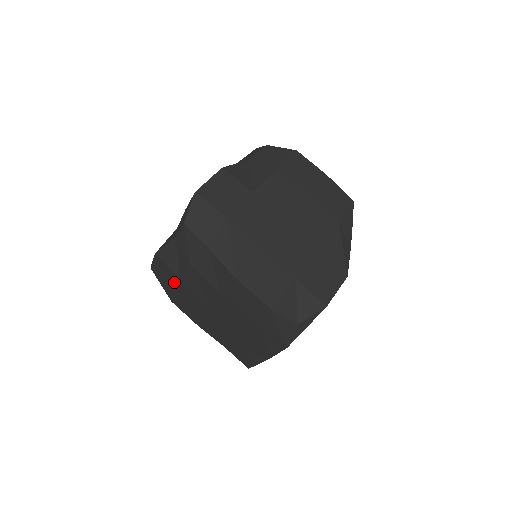
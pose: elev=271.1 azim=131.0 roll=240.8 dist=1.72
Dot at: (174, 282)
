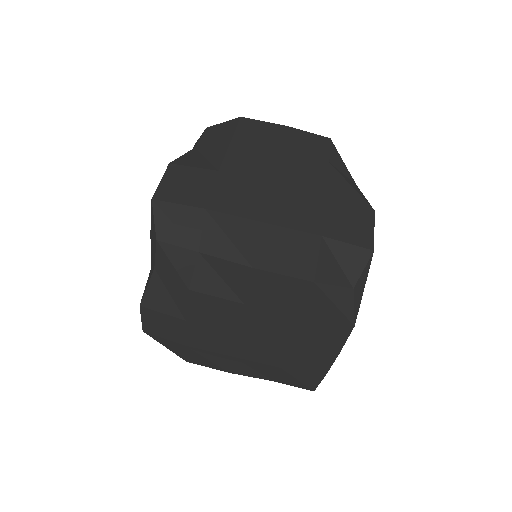
Dot at: (179, 330)
